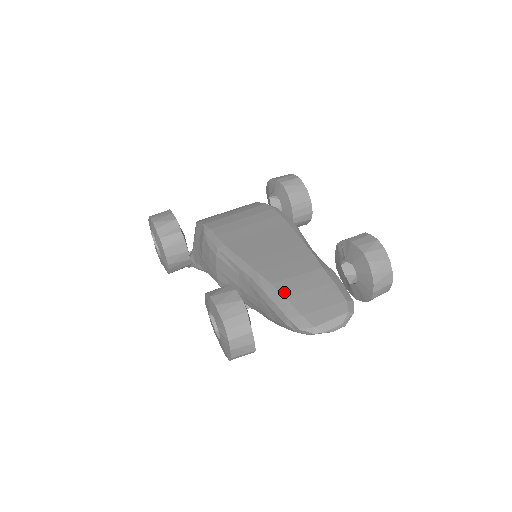
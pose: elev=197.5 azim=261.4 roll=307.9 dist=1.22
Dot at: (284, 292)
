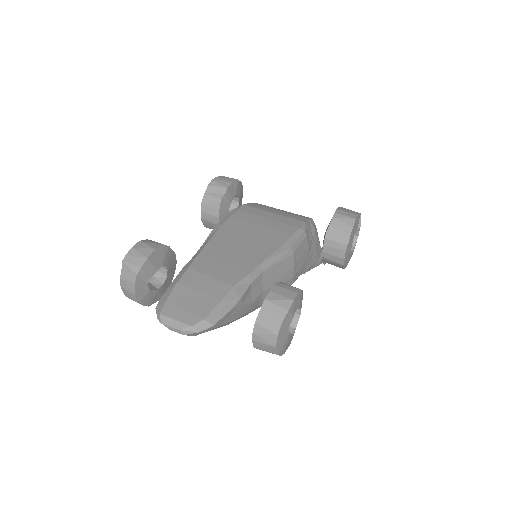
Dot at: (184, 278)
